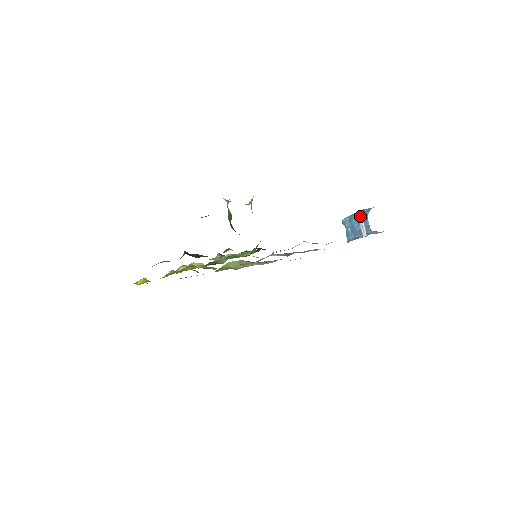
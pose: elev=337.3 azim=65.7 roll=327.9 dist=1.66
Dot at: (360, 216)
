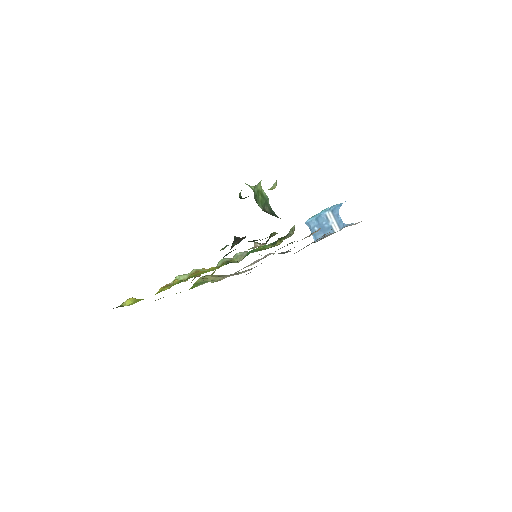
Dot at: (329, 213)
